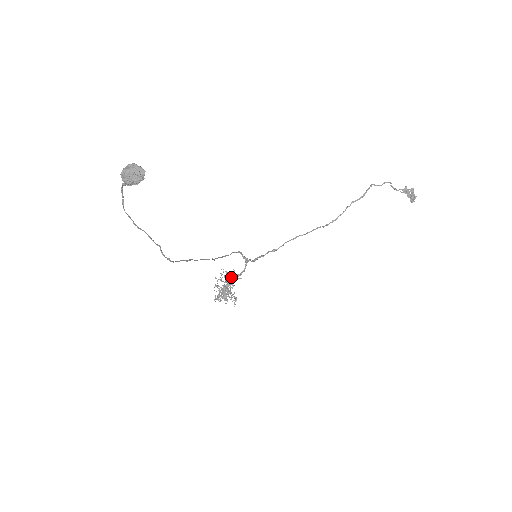
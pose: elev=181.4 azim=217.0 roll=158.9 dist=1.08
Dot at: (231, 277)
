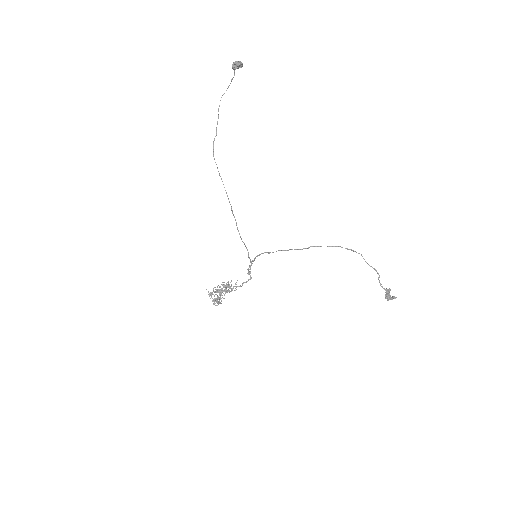
Dot at: occluded
